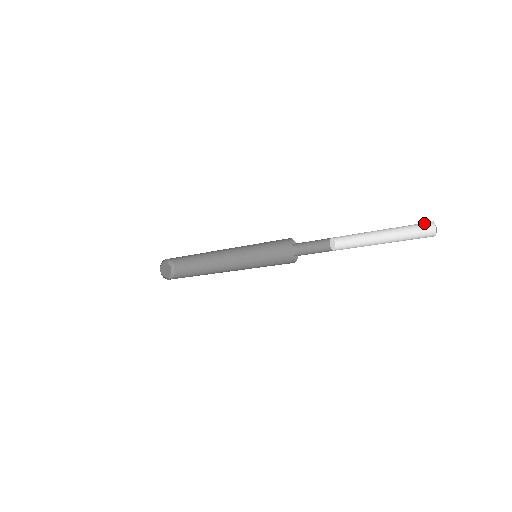
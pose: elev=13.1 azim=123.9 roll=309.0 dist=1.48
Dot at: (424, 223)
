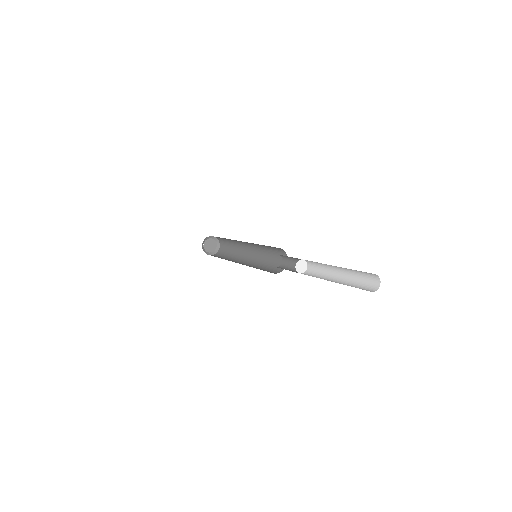
Dot at: occluded
